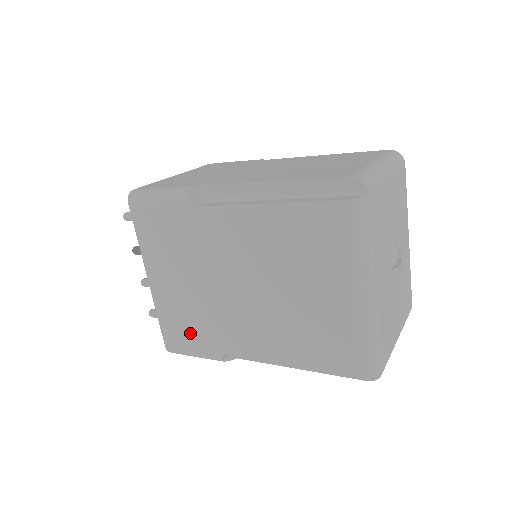
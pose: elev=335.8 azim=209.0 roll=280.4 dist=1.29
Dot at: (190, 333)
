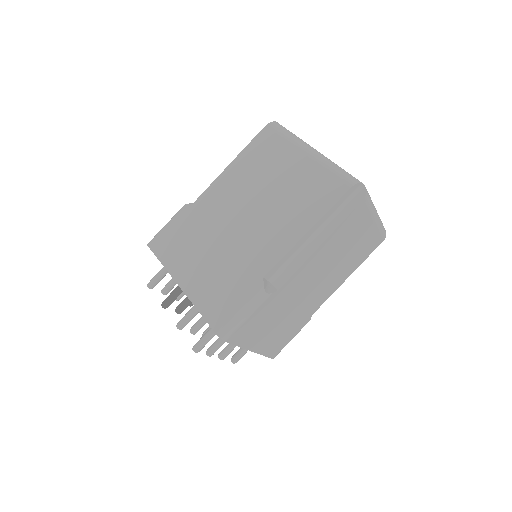
Dot at: (229, 293)
